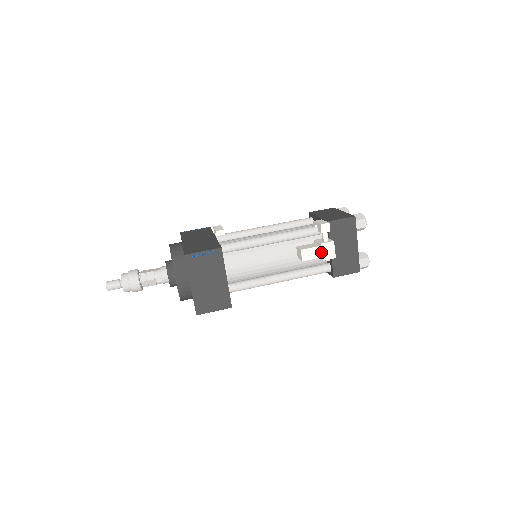
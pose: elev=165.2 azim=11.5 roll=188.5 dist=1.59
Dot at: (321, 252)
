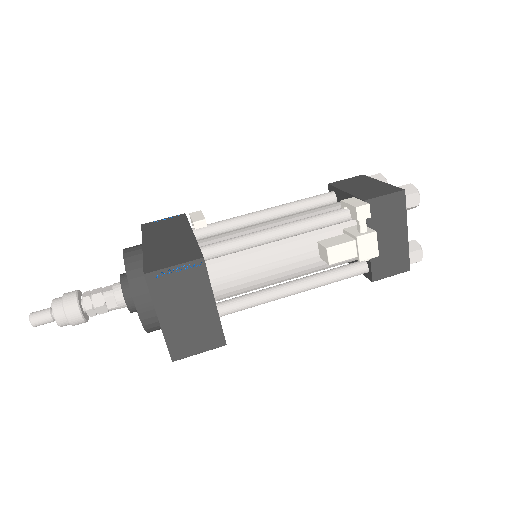
Dot at: (357, 249)
